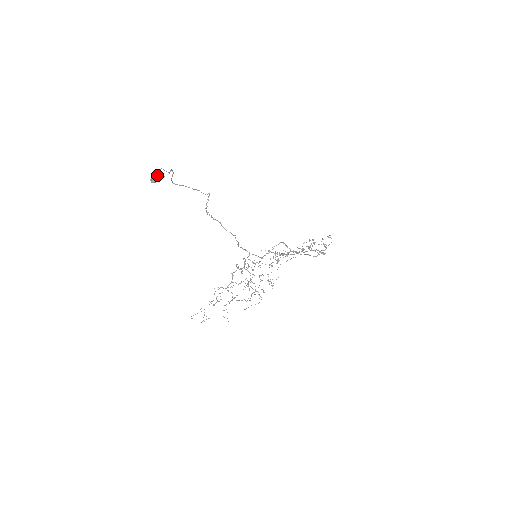
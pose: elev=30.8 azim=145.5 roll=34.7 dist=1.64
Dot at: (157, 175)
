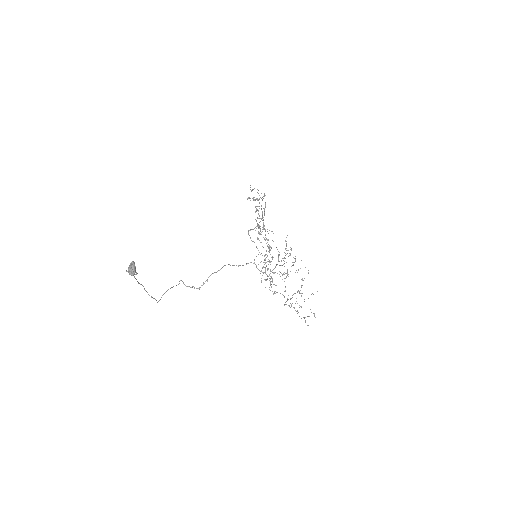
Dot at: (129, 267)
